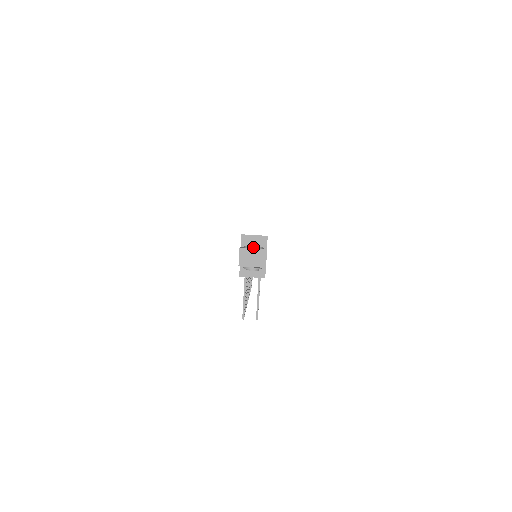
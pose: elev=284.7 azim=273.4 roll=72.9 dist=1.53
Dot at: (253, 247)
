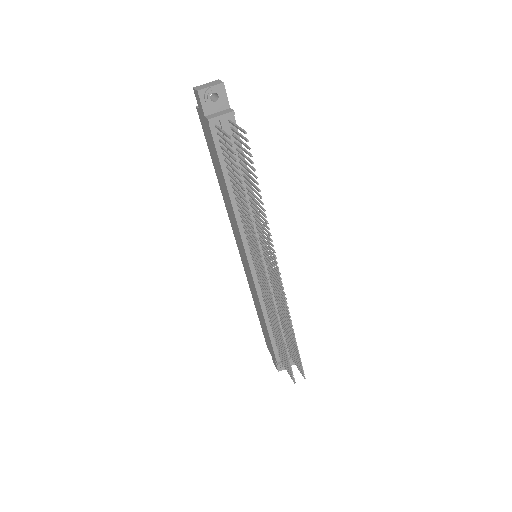
Dot at: (205, 84)
